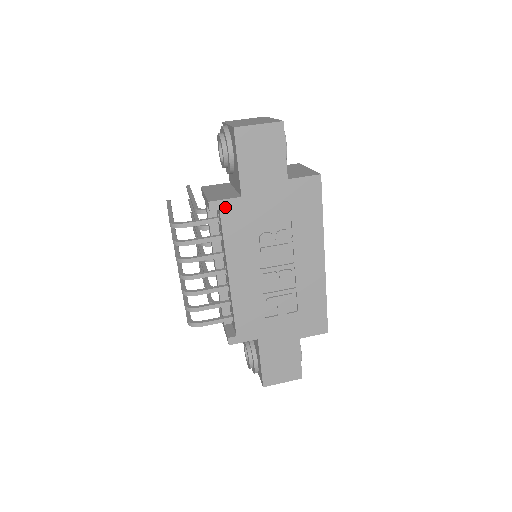
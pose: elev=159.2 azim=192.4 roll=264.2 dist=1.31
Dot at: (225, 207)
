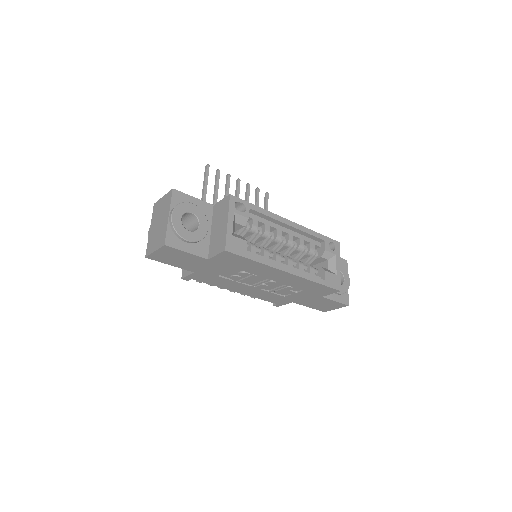
Dot at: (193, 277)
